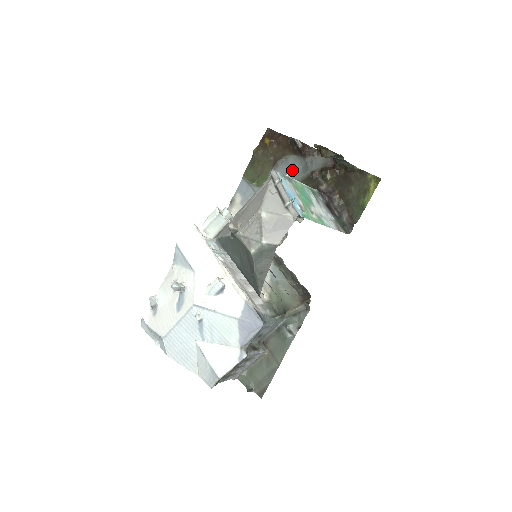
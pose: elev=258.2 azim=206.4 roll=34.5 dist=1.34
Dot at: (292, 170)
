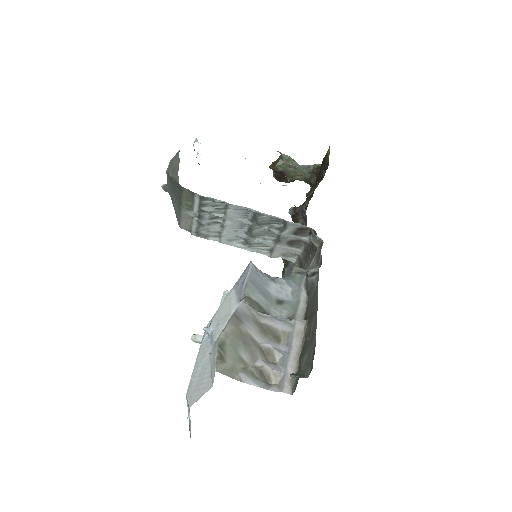
Dot at: occluded
